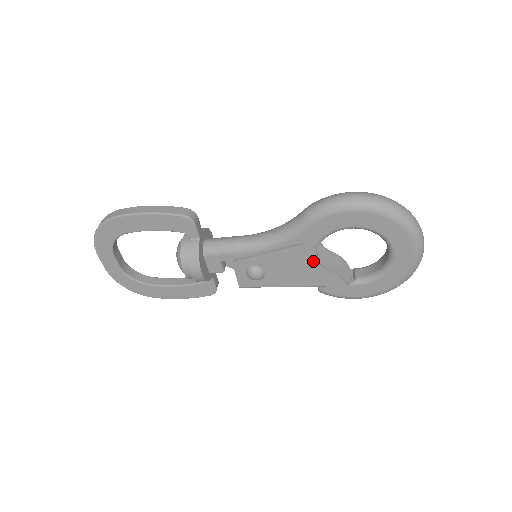
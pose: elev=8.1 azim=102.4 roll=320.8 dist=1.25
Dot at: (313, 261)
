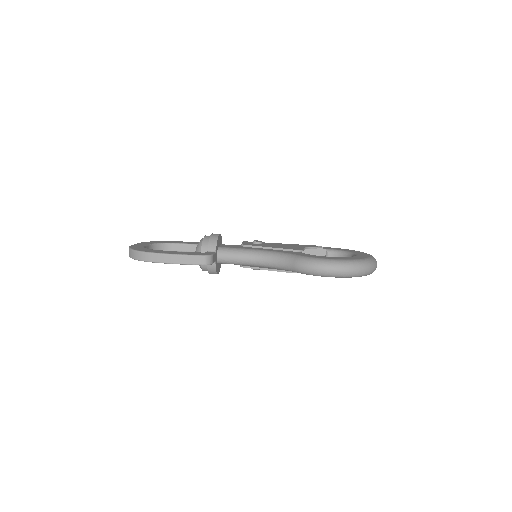
Dot at: occluded
